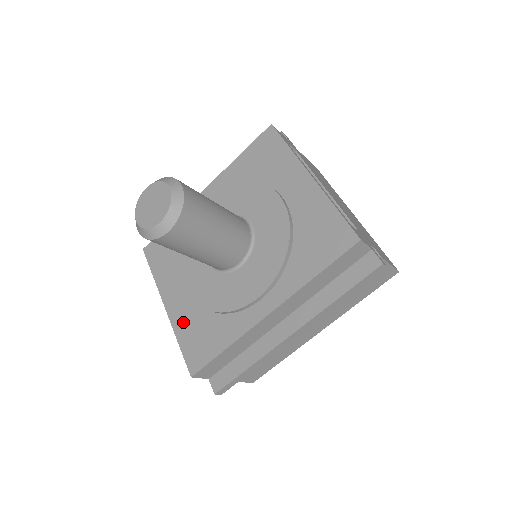
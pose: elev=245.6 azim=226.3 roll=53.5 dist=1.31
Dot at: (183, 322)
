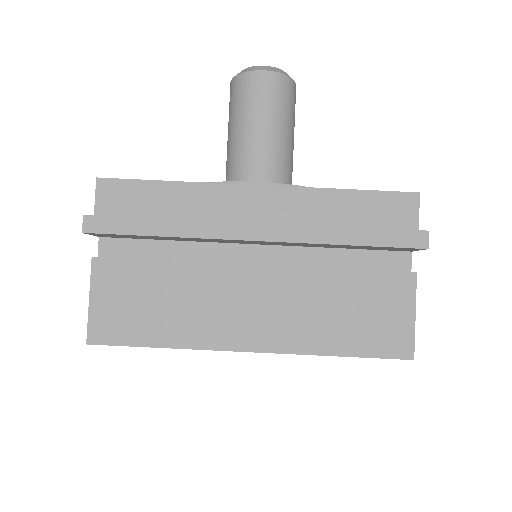
Dot at: occluded
